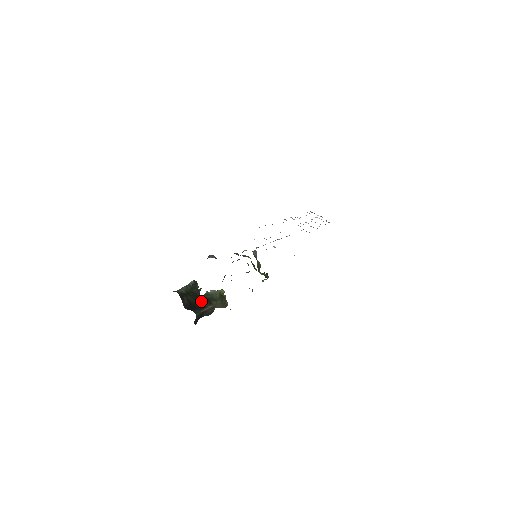
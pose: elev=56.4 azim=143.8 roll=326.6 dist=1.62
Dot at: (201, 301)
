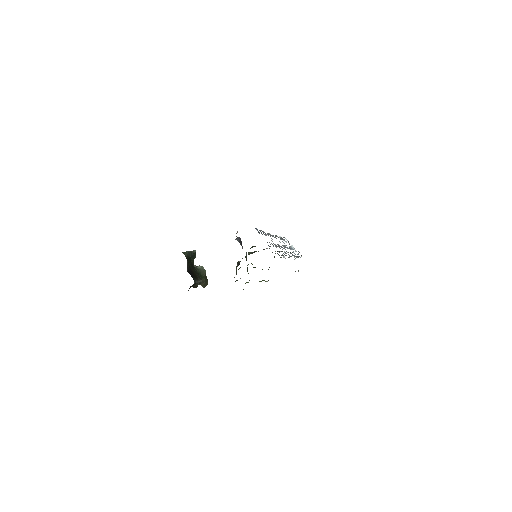
Dot at: (195, 272)
